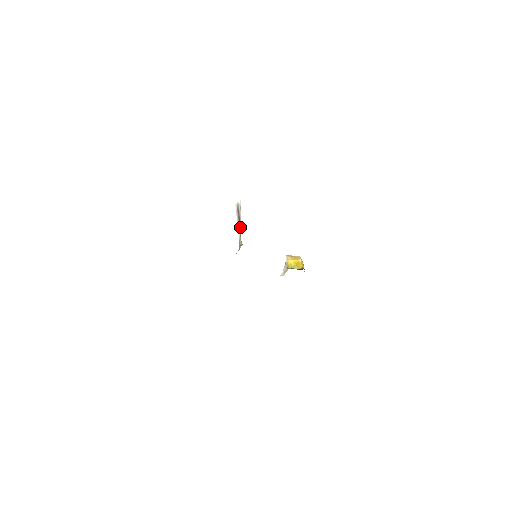
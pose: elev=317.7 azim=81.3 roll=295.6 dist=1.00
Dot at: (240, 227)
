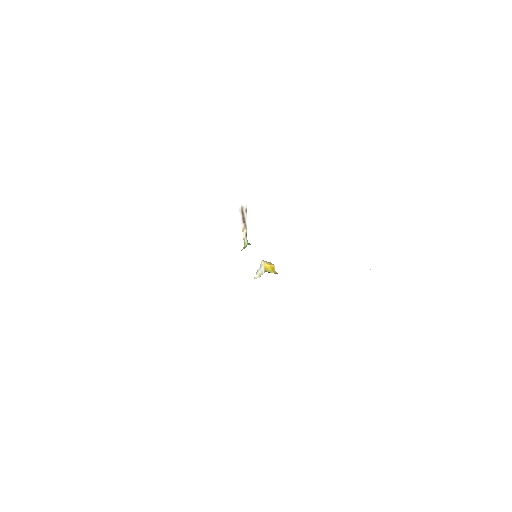
Dot at: (245, 228)
